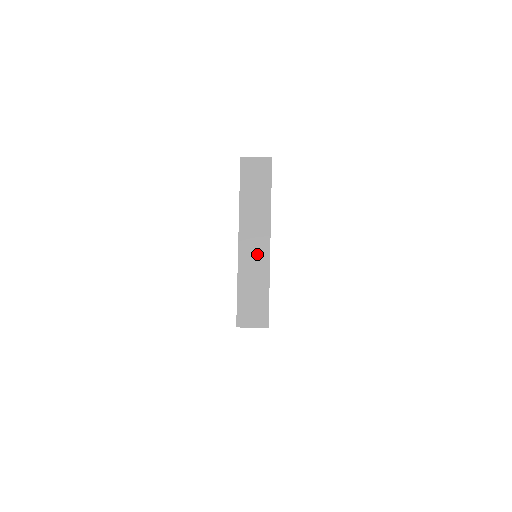
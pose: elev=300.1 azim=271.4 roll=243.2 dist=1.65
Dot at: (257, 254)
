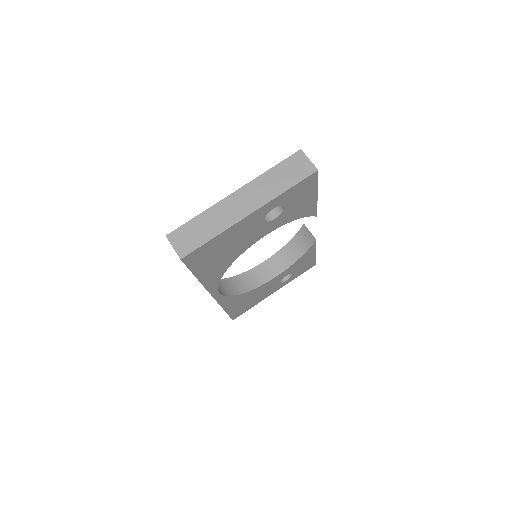
Dot at: (234, 211)
